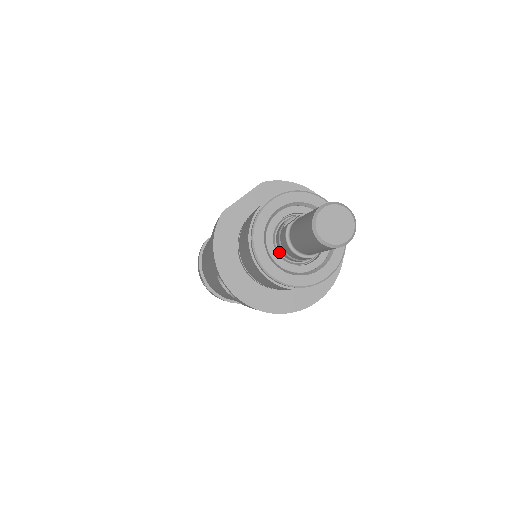
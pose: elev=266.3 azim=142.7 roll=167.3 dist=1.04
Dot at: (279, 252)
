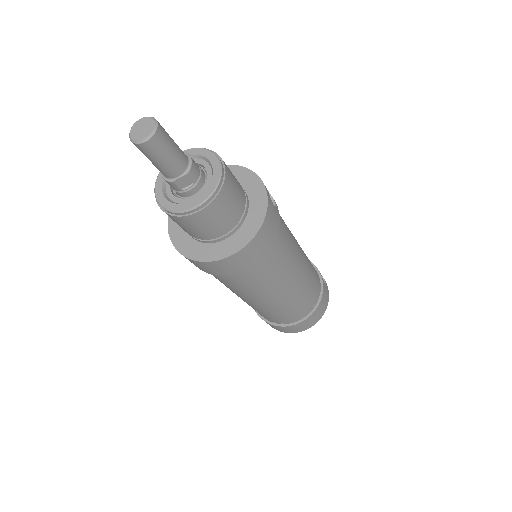
Dot at: occluded
